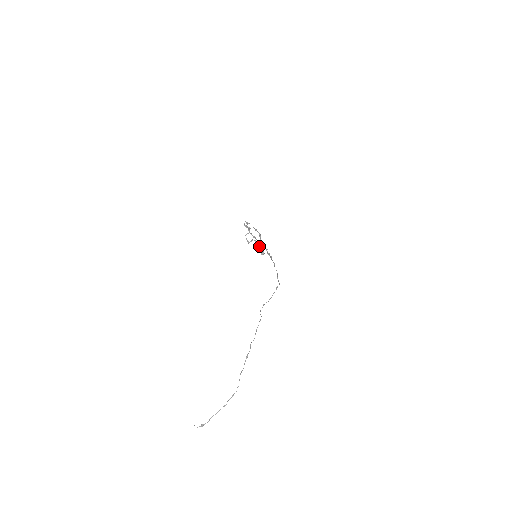
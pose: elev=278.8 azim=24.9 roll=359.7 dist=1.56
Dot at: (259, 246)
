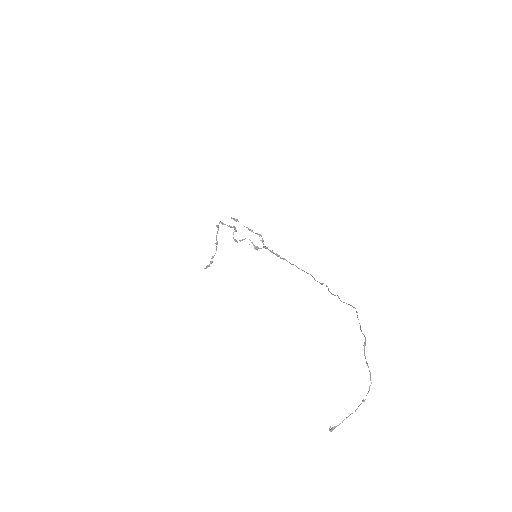
Dot at: (255, 247)
